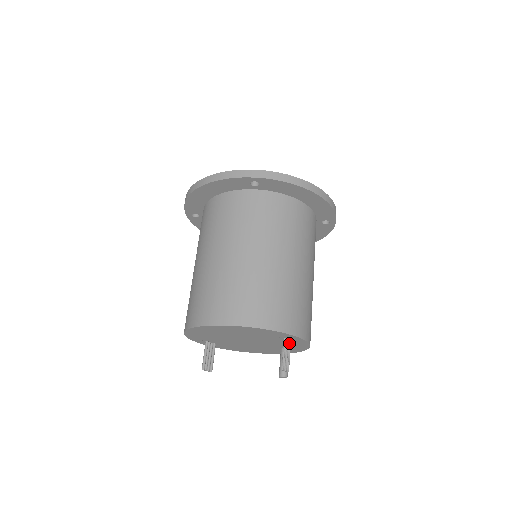
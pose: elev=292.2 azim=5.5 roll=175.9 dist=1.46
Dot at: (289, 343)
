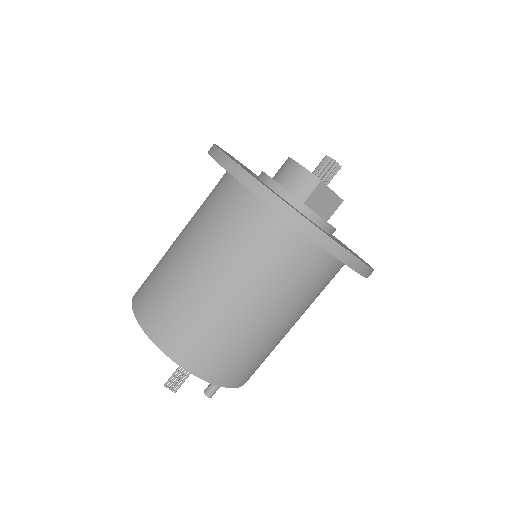
Dot at: occluded
